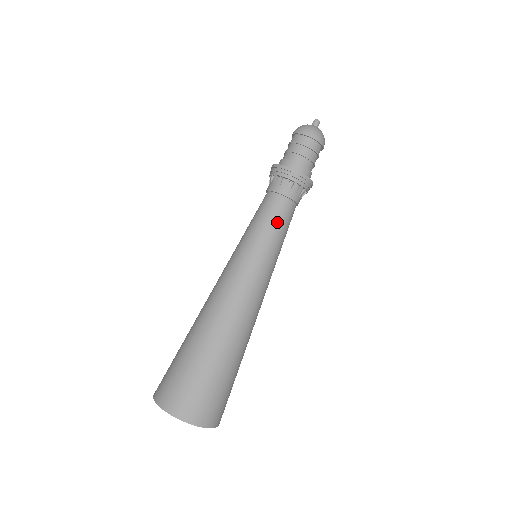
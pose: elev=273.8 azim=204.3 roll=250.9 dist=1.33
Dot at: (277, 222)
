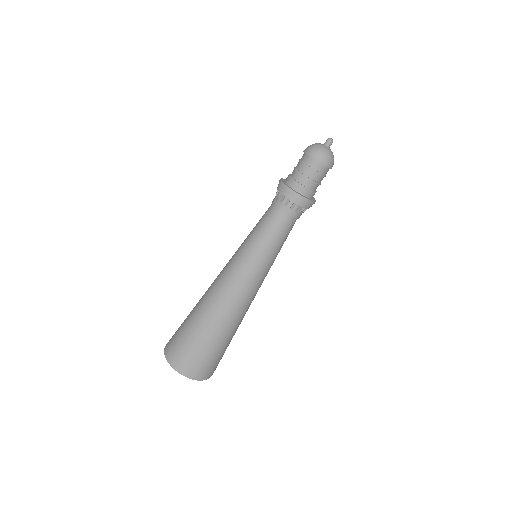
Dot at: (268, 231)
